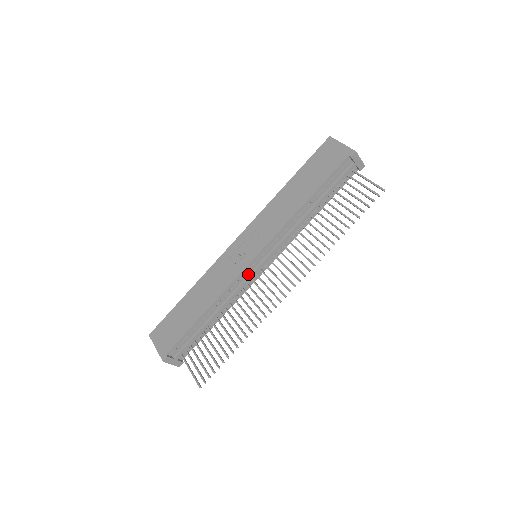
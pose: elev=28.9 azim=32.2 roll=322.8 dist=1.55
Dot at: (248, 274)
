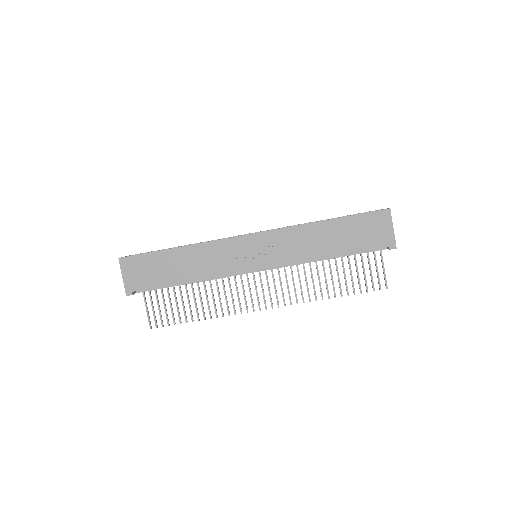
Dot at: occluded
